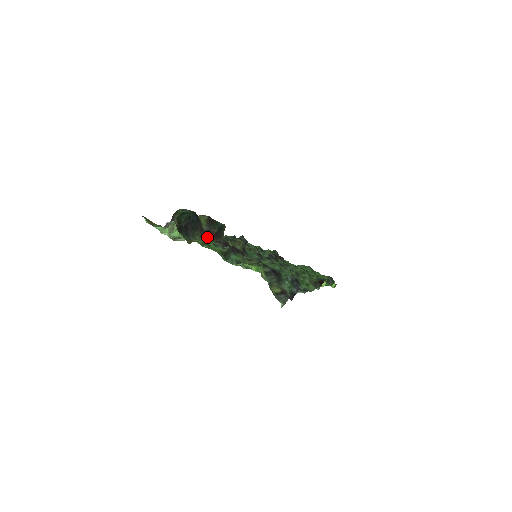
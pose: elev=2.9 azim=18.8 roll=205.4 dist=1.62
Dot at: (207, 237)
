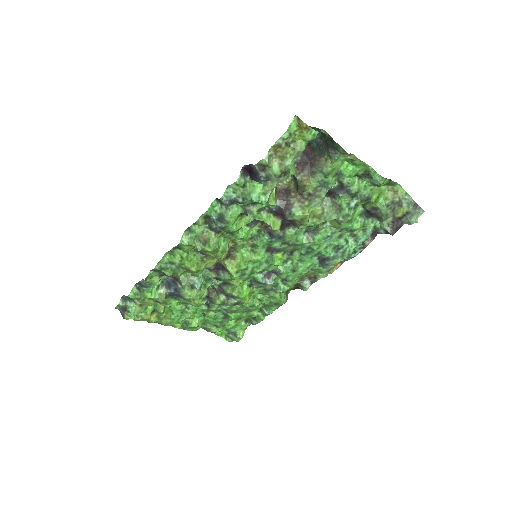
Dot at: (312, 175)
